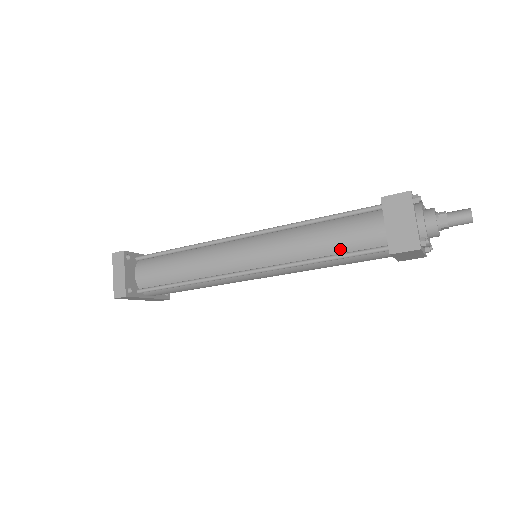
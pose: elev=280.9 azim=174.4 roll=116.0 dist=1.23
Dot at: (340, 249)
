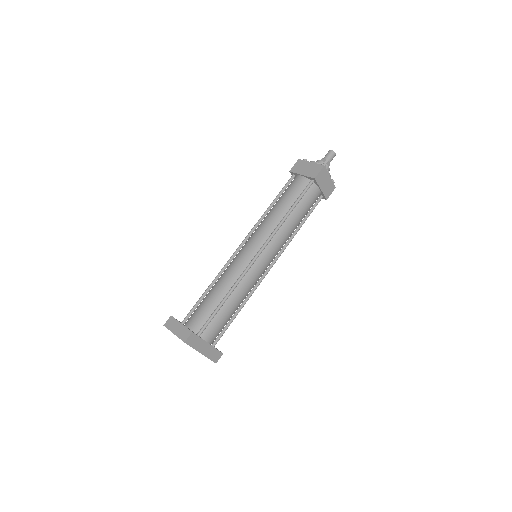
Dot at: (293, 201)
